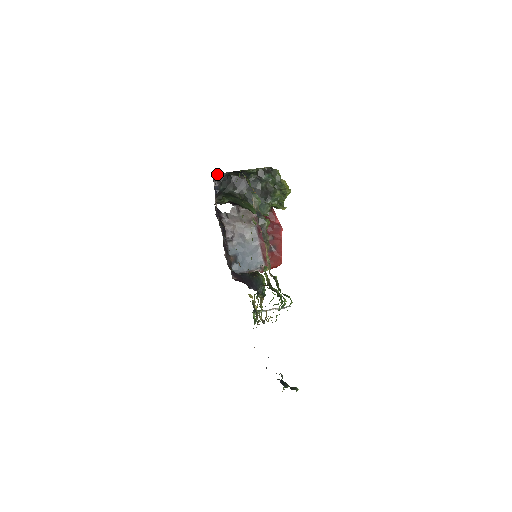
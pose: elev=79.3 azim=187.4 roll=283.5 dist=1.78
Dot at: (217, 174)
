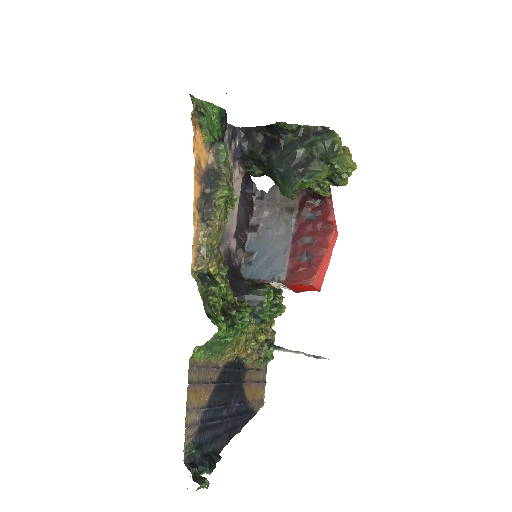
Dot at: (244, 128)
